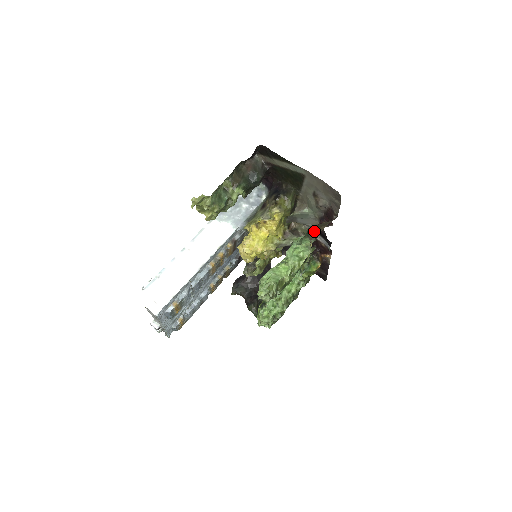
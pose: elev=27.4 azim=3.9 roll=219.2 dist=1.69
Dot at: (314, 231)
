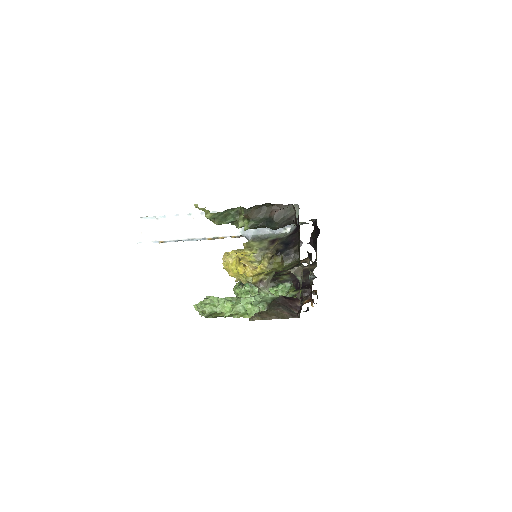
Dot at: (267, 311)
